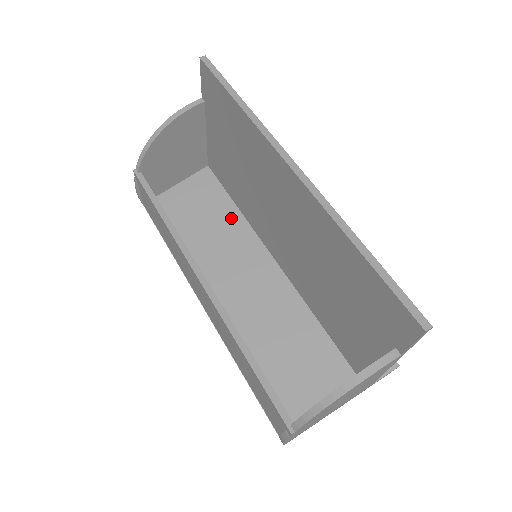
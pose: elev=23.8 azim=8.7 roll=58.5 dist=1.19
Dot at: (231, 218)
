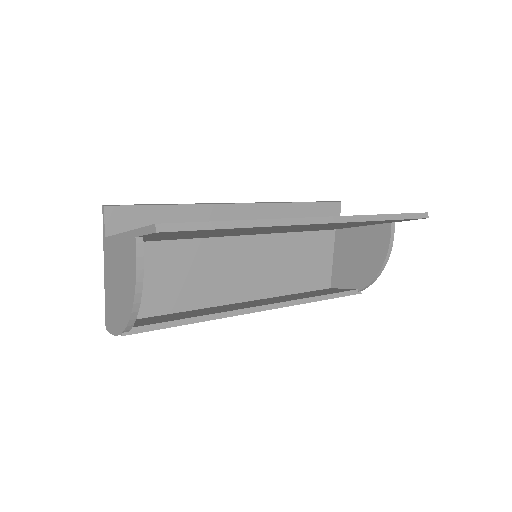
Dot at: (185, 251)
